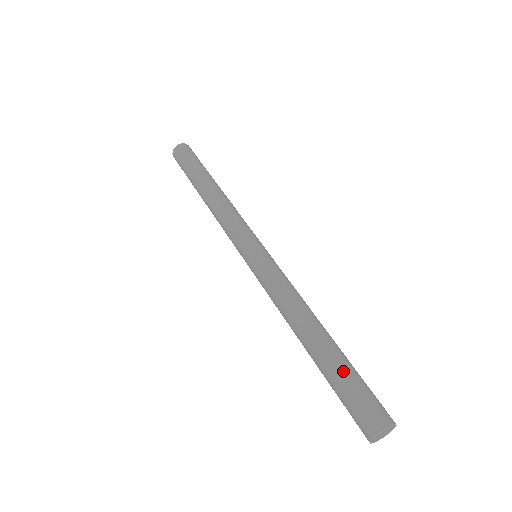
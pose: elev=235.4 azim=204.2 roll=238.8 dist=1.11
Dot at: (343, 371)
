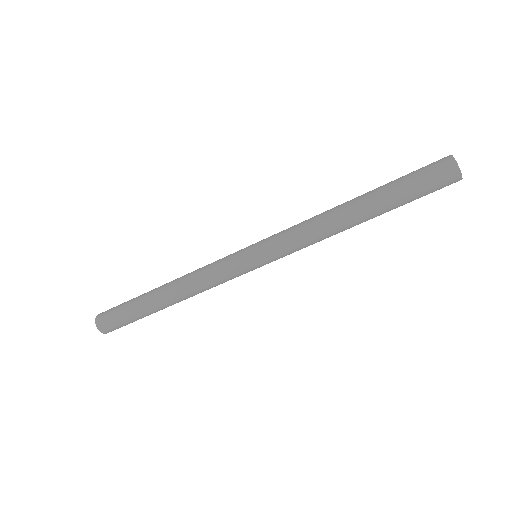
Dot at: (394, 181)
